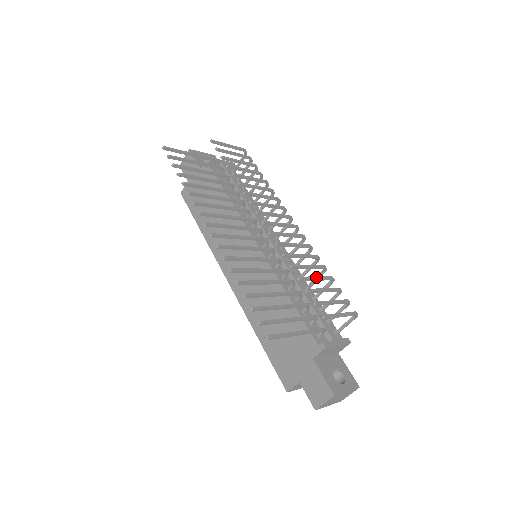
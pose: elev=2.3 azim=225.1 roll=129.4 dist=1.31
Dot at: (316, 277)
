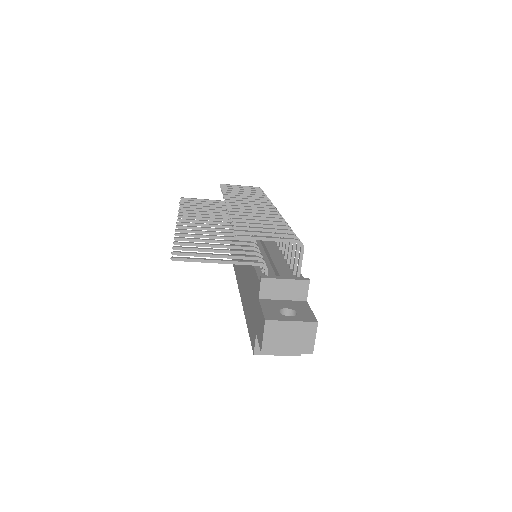
Dot at: (259, 224)
